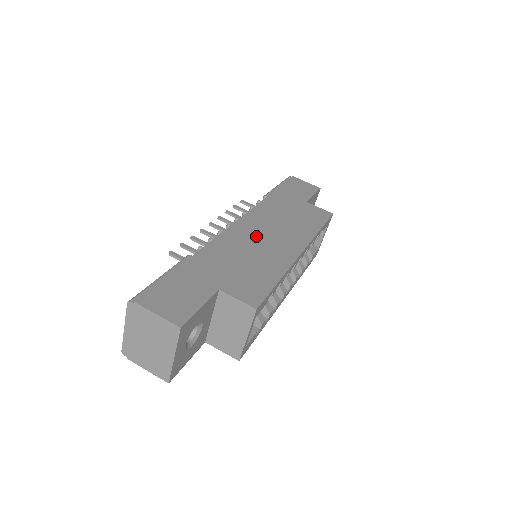
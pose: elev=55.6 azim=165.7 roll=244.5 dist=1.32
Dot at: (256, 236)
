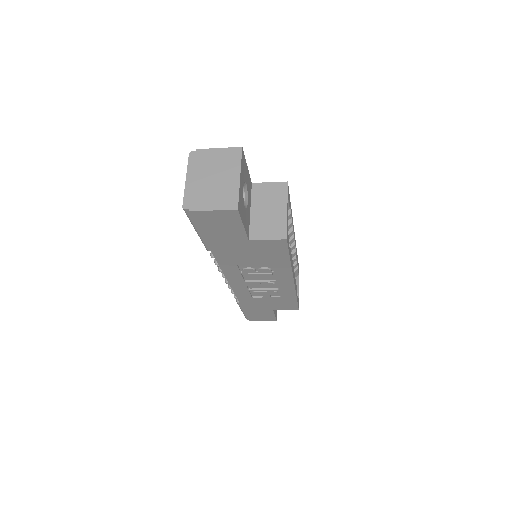
Dot at: occluded
